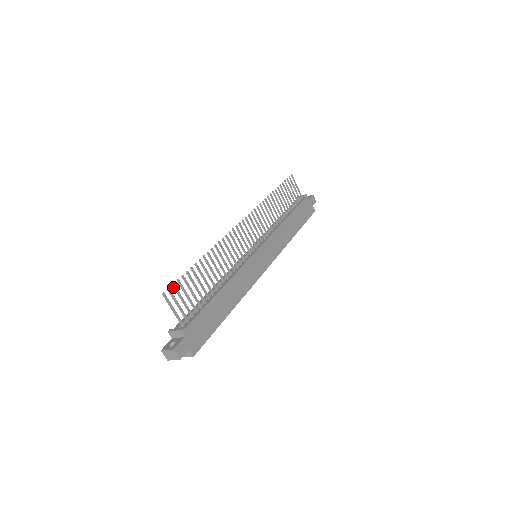
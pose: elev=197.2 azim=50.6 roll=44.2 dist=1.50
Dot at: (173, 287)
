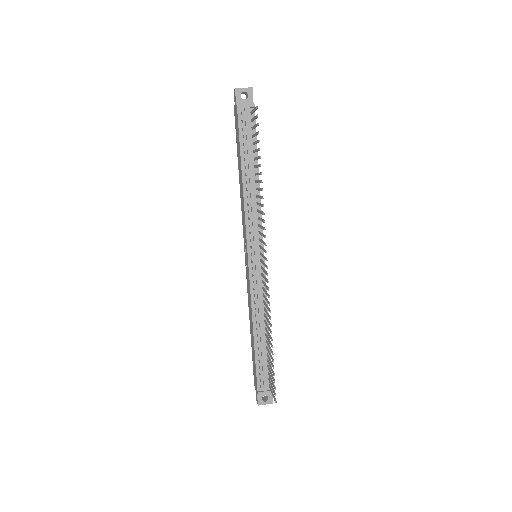
Dot at: occluded
